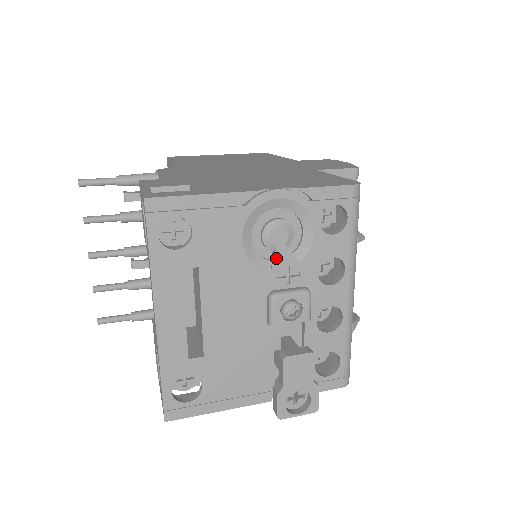
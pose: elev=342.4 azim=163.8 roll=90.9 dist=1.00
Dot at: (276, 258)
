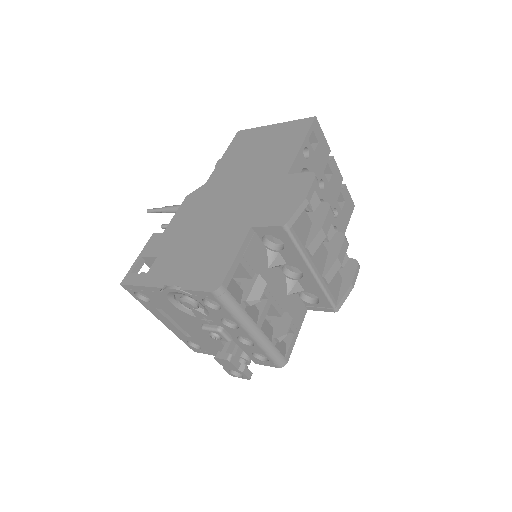
Dot at: (194, 313)
